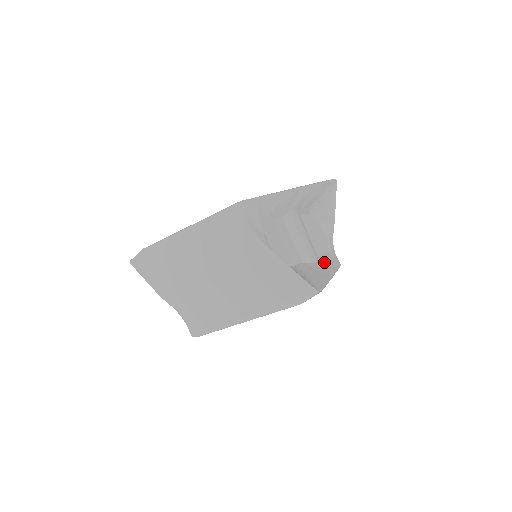
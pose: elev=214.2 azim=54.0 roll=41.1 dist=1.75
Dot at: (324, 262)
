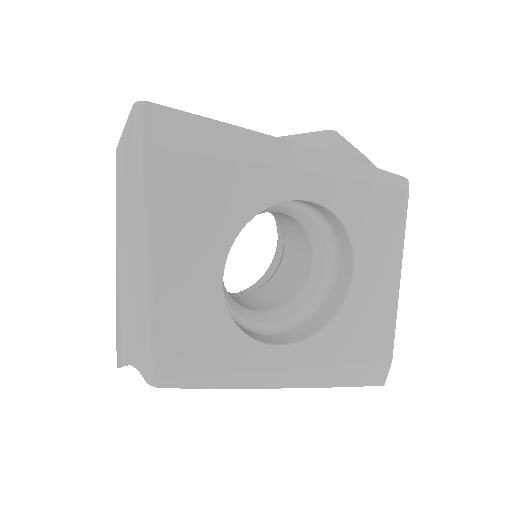
Dot at: occluded
